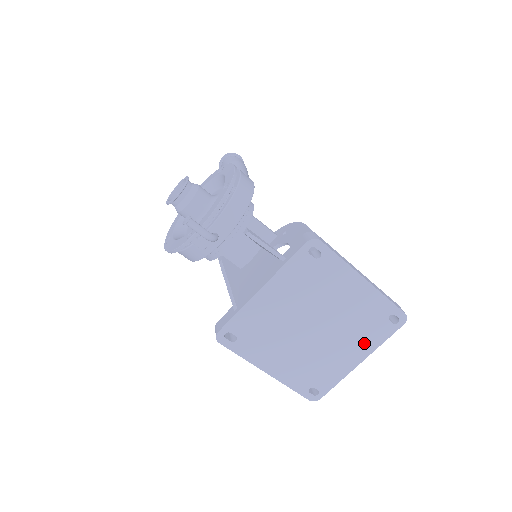
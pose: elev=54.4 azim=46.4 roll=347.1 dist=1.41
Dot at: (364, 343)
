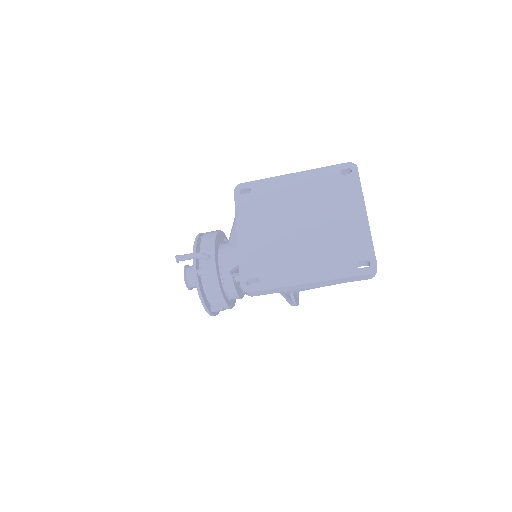
Dot at: (348, 202)
